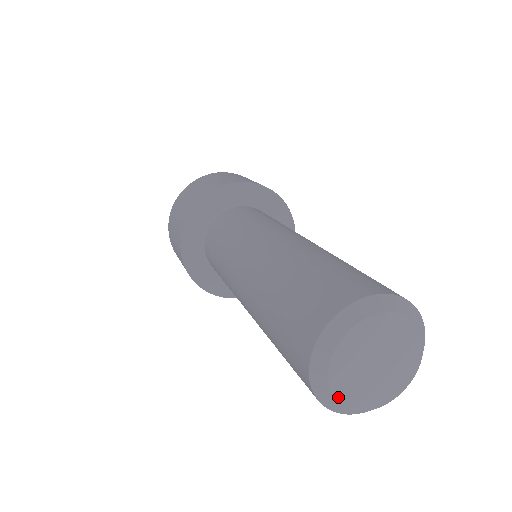
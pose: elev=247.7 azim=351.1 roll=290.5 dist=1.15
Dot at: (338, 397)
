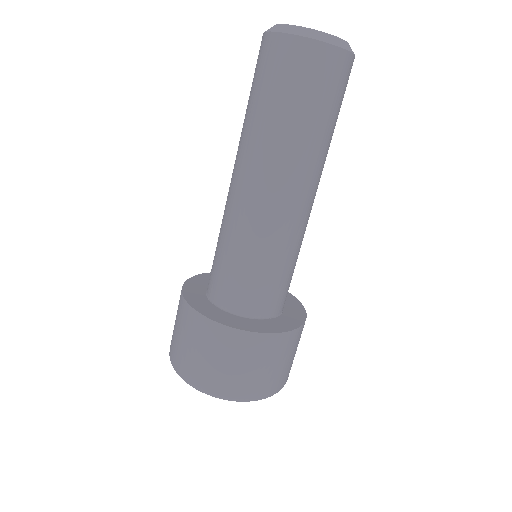
Dot at: (321, 32)
